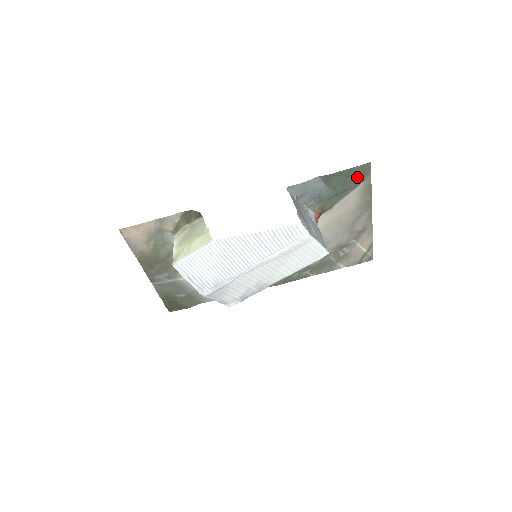
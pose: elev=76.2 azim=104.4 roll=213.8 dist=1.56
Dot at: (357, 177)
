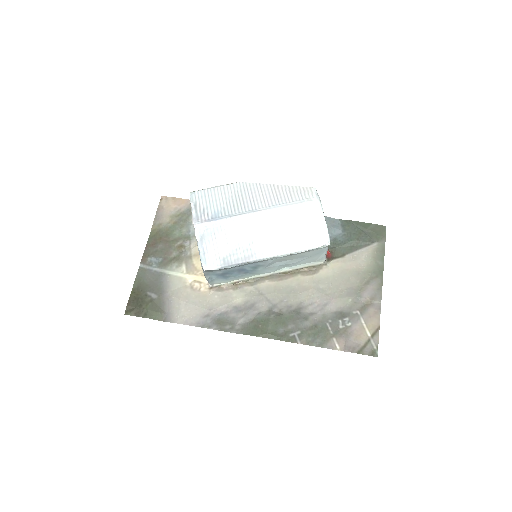
Dot at: (372, 235)
